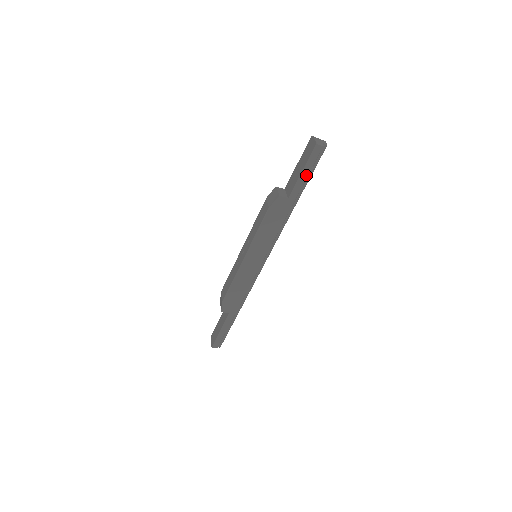
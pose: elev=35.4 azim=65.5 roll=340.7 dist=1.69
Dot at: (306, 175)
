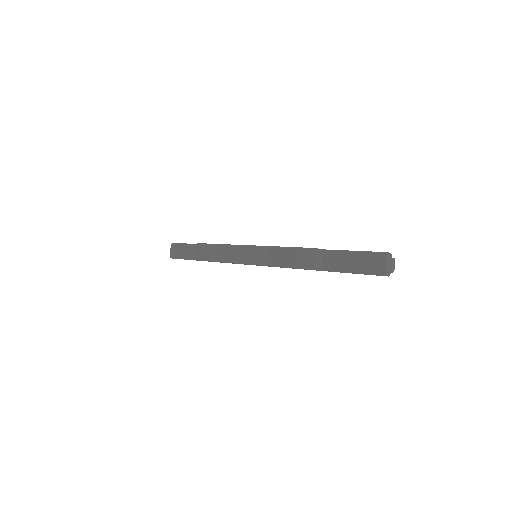
Dot at: occluded
